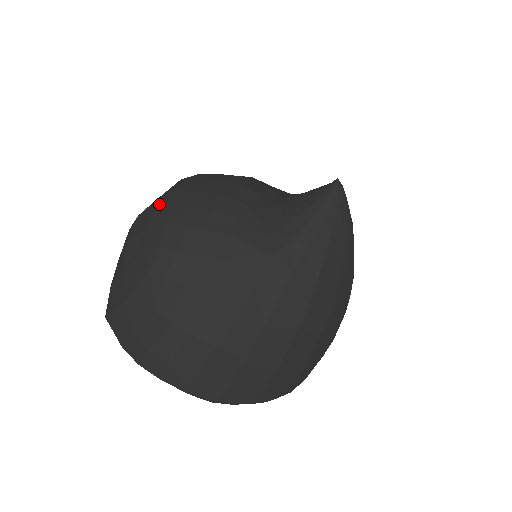
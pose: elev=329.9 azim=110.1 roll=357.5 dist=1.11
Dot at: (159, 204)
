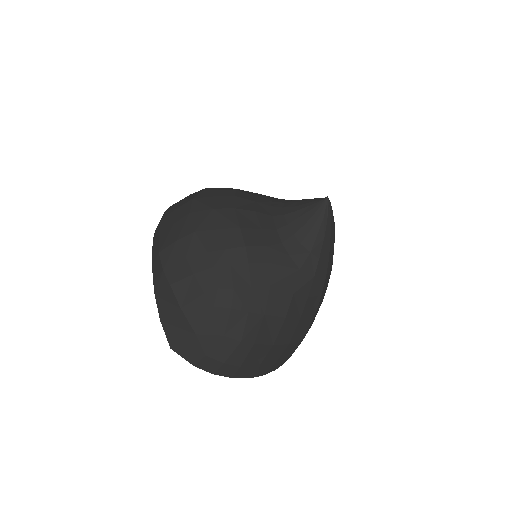
Dot at: (190, 245)
